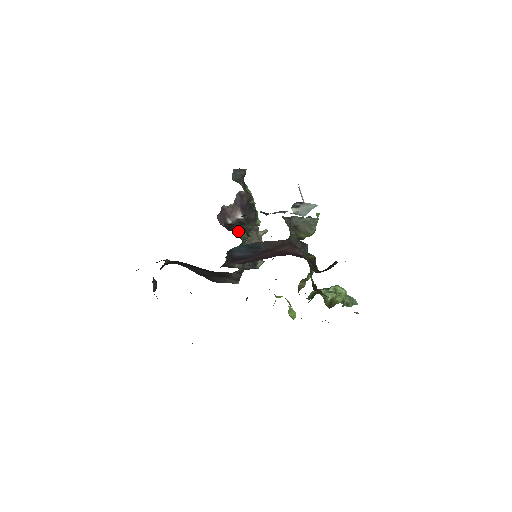
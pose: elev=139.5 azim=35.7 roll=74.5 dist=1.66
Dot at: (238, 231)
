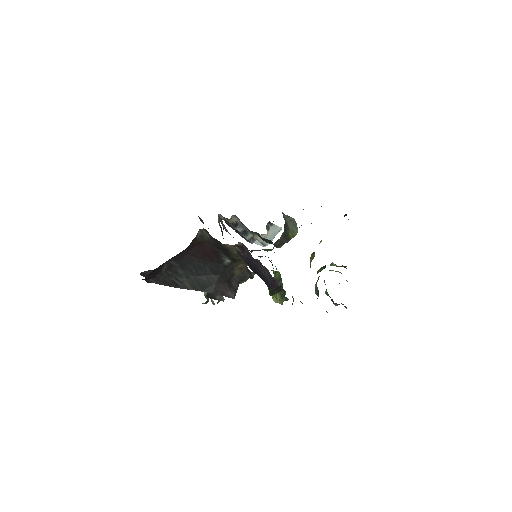
Dot at: occluded
